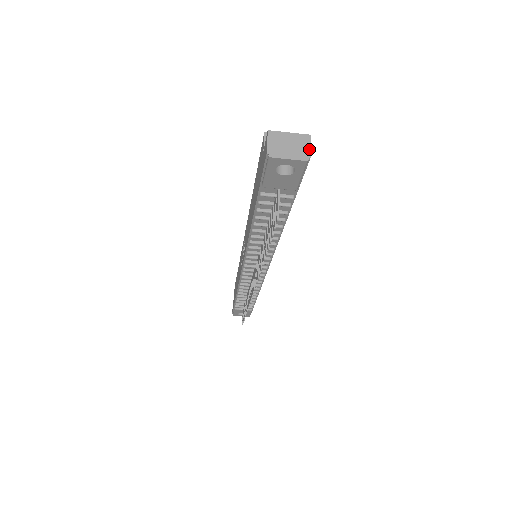
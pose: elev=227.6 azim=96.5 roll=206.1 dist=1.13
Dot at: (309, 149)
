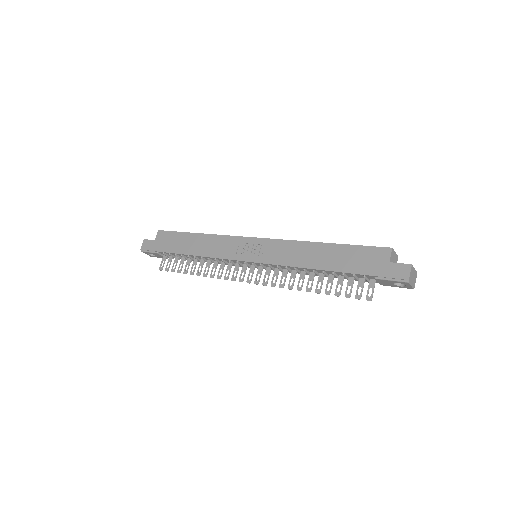
Dot at: occluded
